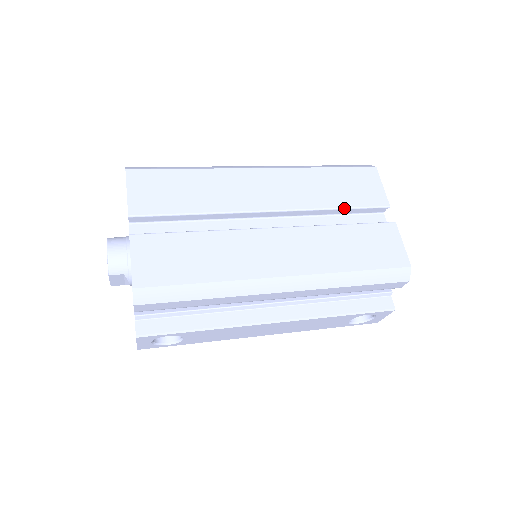
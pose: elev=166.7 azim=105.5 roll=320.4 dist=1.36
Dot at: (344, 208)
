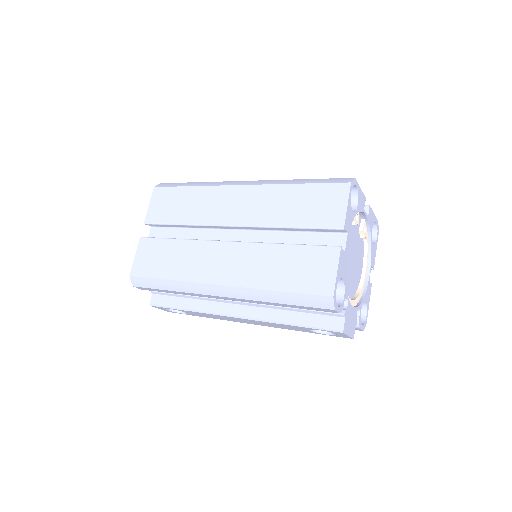
Dot at: (296, 227)
